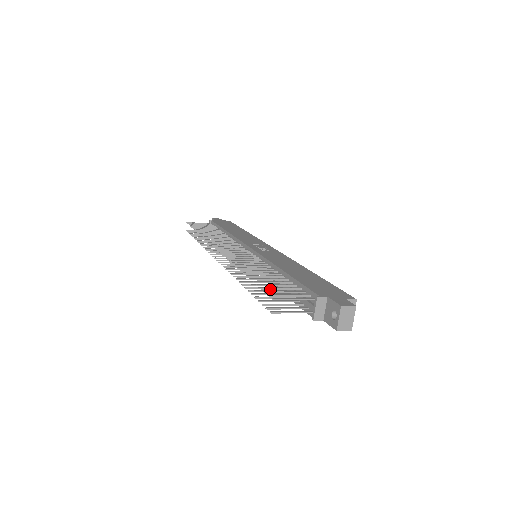
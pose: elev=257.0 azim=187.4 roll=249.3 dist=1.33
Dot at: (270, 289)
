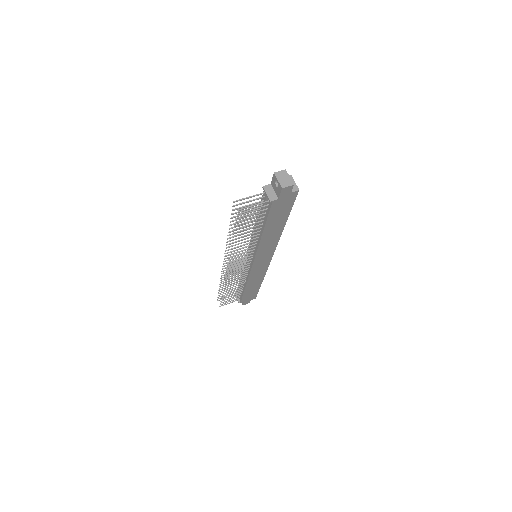
Dot at: (239, 212)
